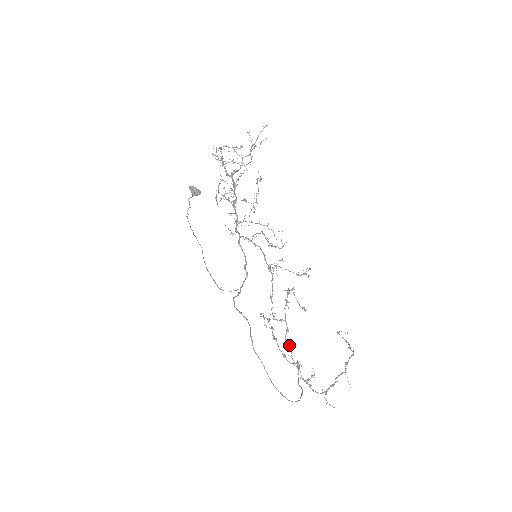
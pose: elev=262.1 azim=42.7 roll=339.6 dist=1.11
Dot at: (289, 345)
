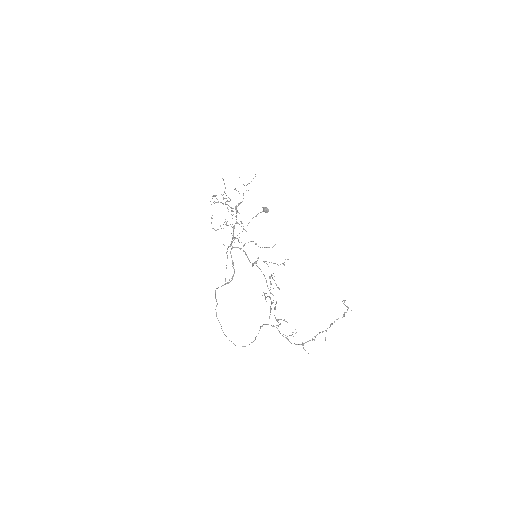
Dot at: occluded
